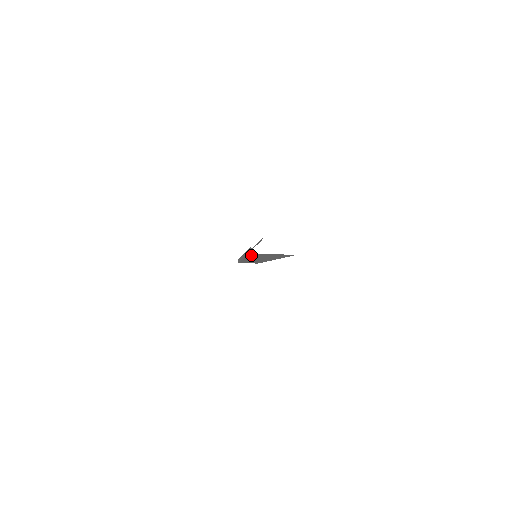
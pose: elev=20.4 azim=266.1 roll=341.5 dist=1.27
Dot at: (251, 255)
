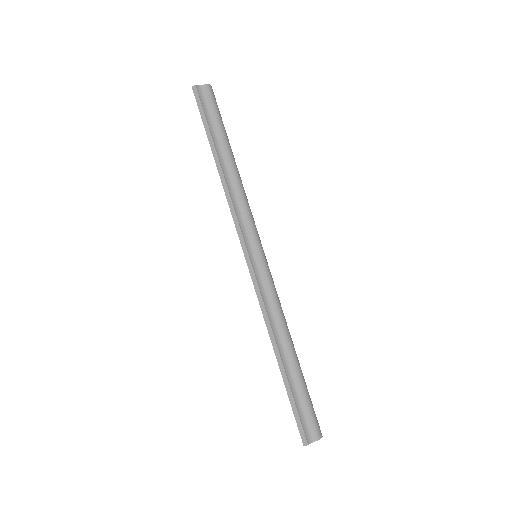
Dot at: (294, 411)
